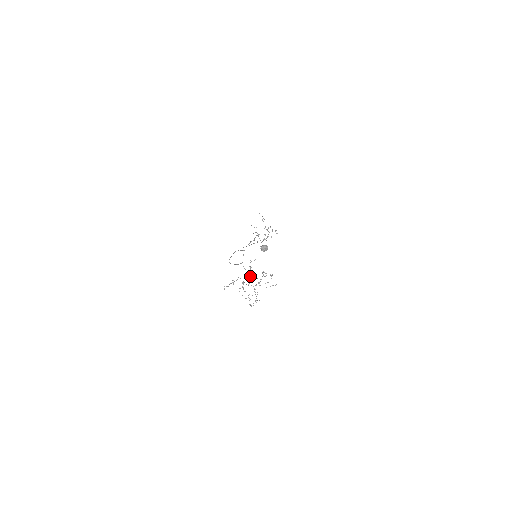
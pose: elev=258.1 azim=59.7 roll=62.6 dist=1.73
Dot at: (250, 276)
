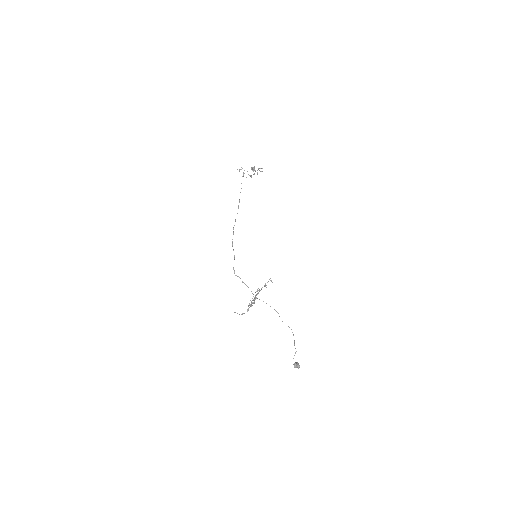
Dot at: occluded
